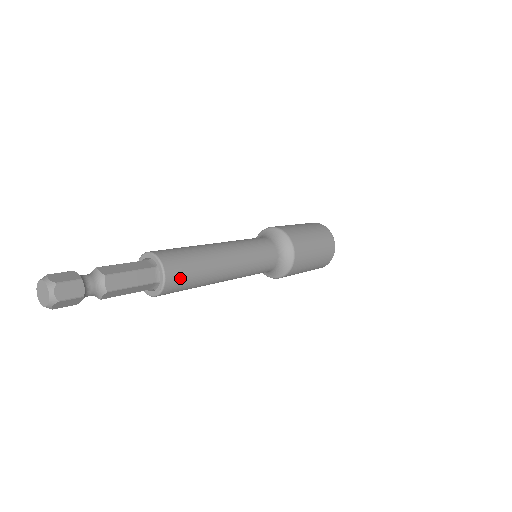
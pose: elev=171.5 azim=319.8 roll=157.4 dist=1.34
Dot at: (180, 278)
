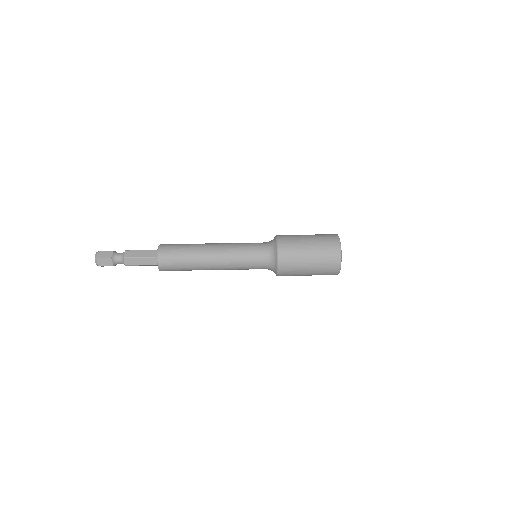
Dot at: occluded
